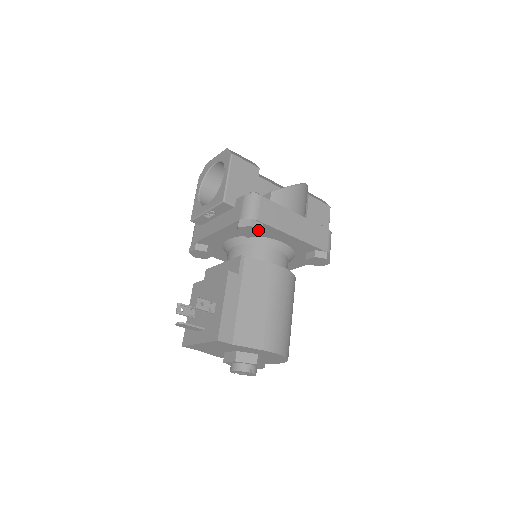
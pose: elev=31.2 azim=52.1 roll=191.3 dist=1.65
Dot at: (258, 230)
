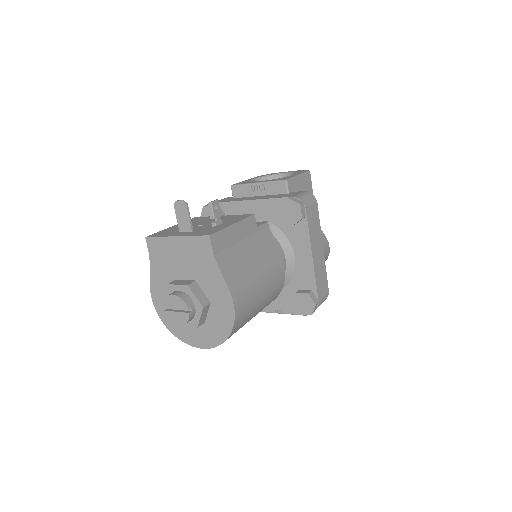
Dot at: (300, 215)
